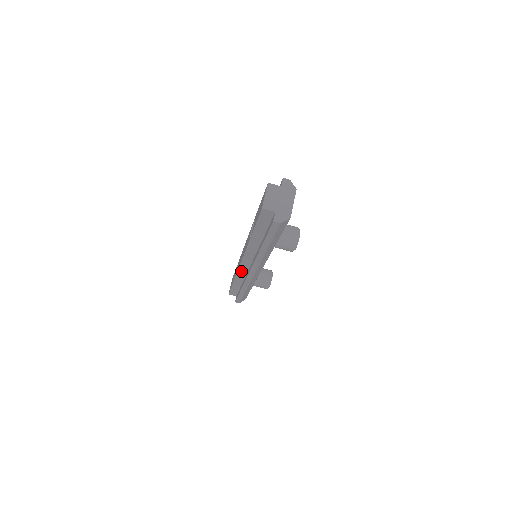
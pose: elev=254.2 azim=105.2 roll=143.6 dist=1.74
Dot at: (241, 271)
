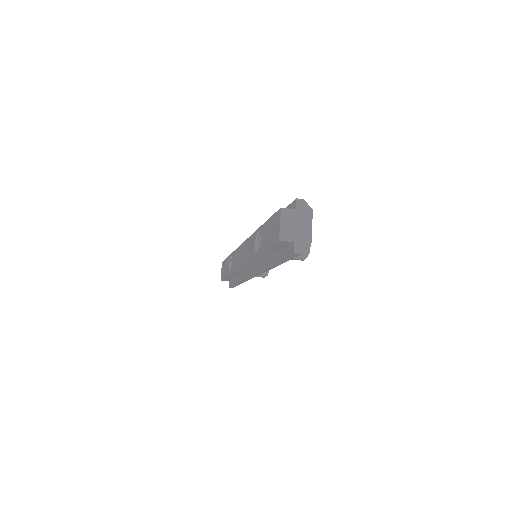
Dot at: (240, 270)
